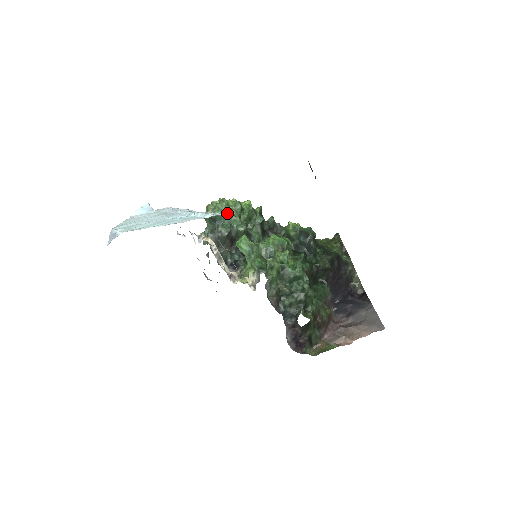
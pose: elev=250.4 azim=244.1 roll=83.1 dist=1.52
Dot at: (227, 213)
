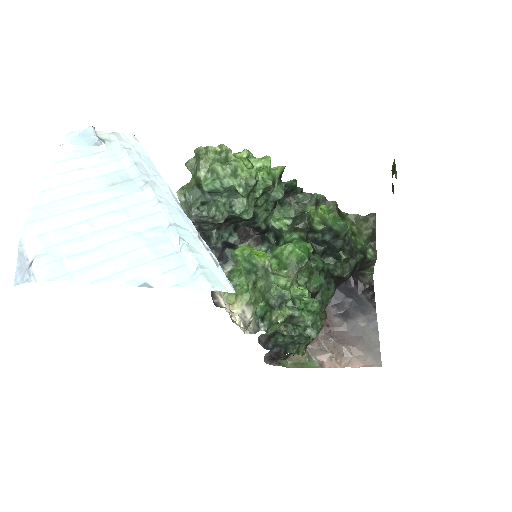
Dot at: (230, 188)
